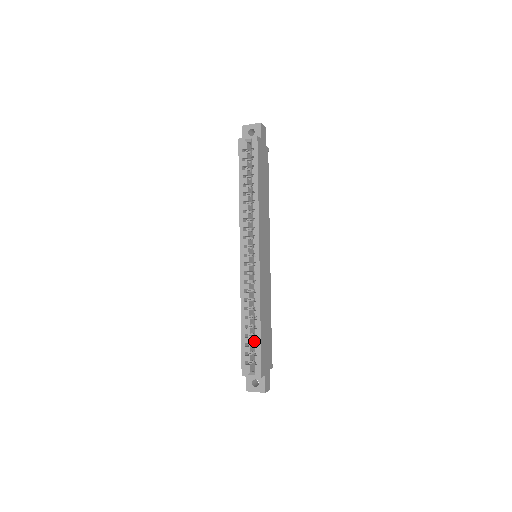
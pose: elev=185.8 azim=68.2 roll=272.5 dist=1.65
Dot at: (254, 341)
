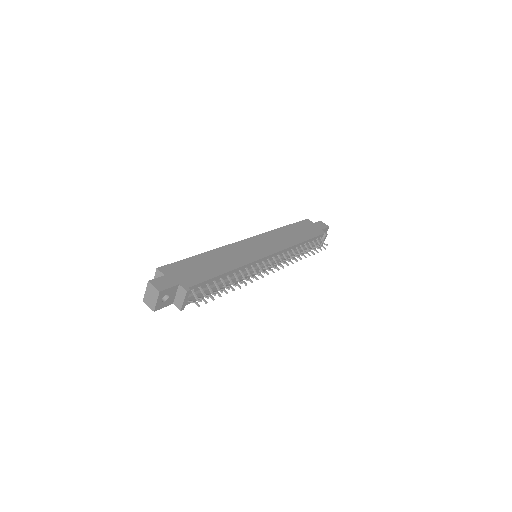
Dot at: occluded
